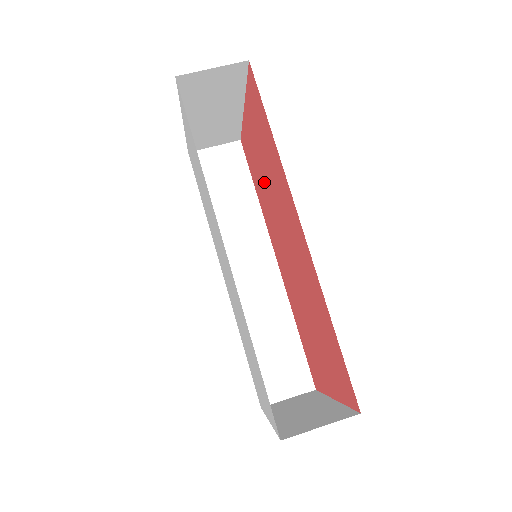
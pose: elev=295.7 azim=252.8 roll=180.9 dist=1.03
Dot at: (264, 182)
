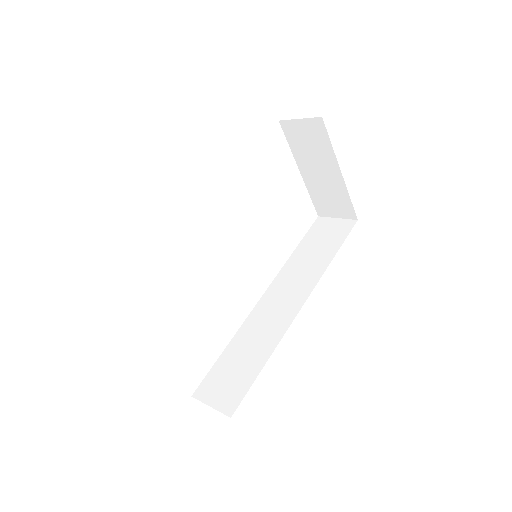
Dot at: occluded
